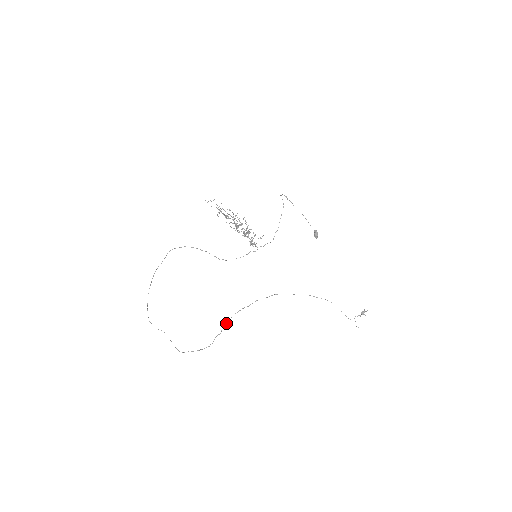
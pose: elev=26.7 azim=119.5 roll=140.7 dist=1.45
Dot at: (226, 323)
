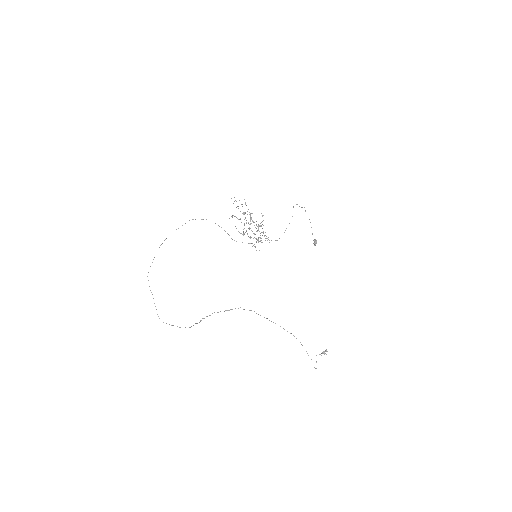
Dot at: (206, 316)
